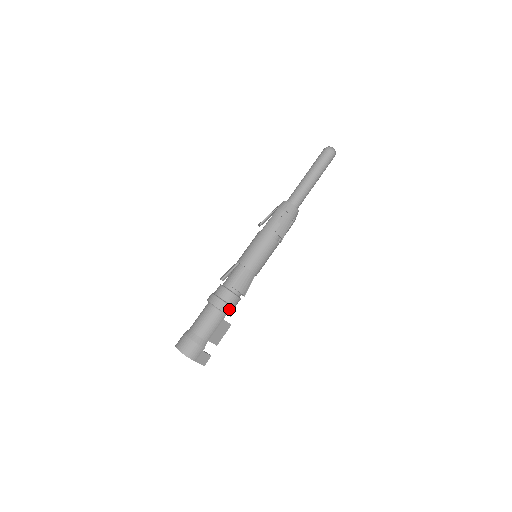
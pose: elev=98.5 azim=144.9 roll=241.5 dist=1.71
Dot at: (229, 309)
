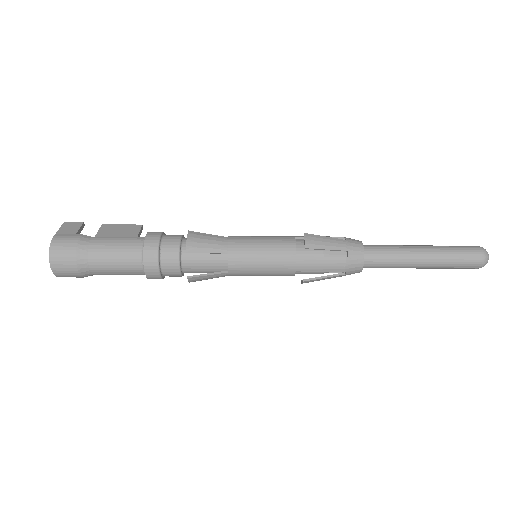
Dot at: occluded
